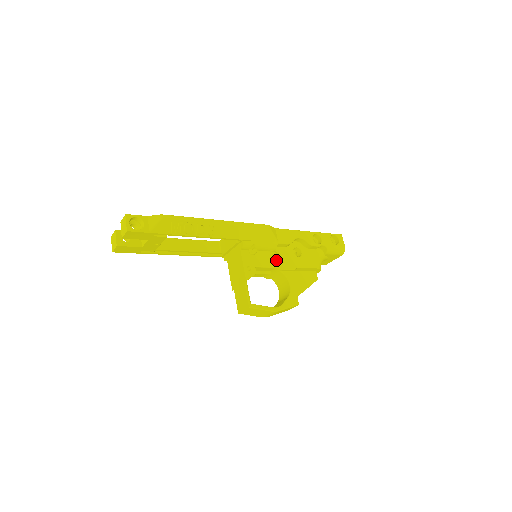
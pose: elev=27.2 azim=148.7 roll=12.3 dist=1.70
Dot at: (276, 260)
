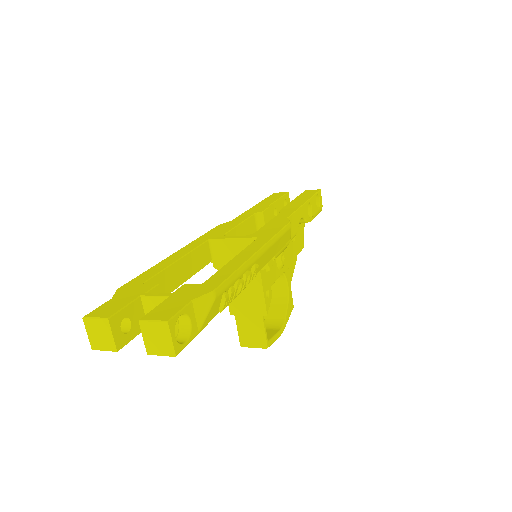
Dot at: occluded
